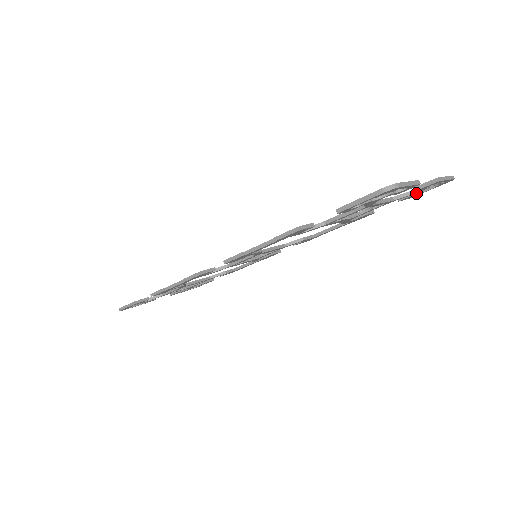
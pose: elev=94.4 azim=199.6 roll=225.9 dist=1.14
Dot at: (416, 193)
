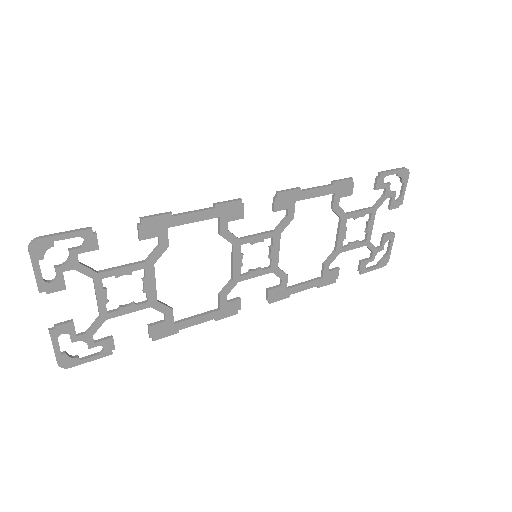
Dot at: (374, 255)
